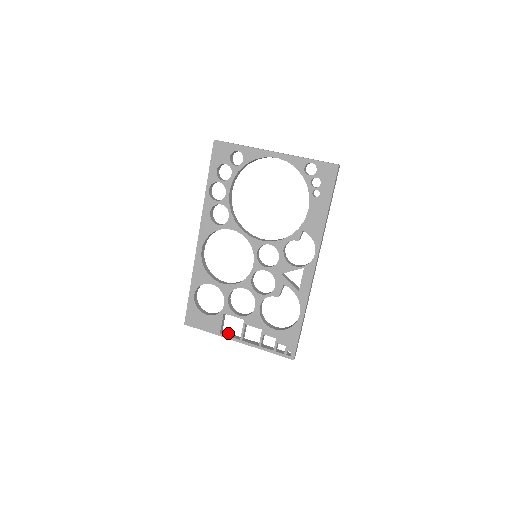
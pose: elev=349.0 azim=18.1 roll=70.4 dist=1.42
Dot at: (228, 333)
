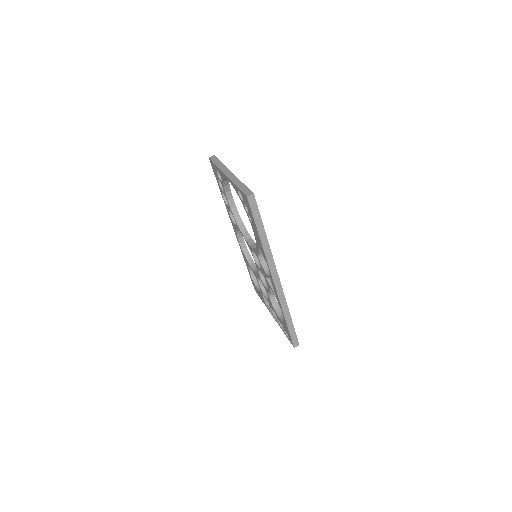
Dot at: occluded
